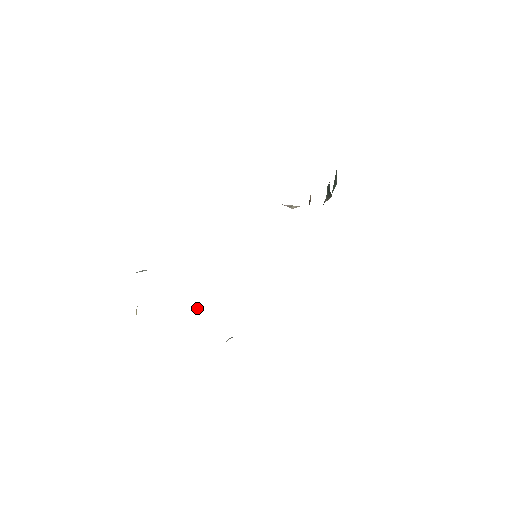
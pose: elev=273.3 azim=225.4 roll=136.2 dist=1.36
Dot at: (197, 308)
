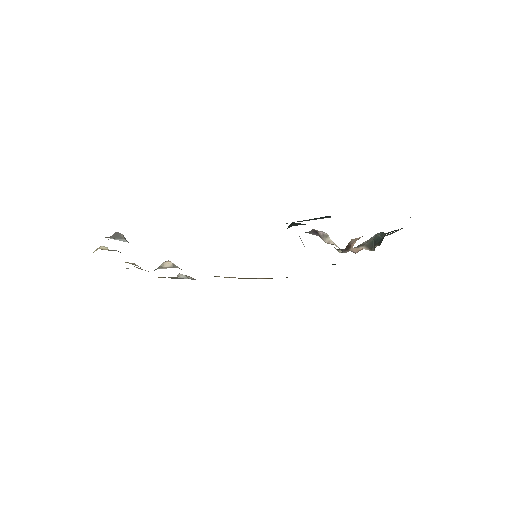
Dot at: (165, 261)
